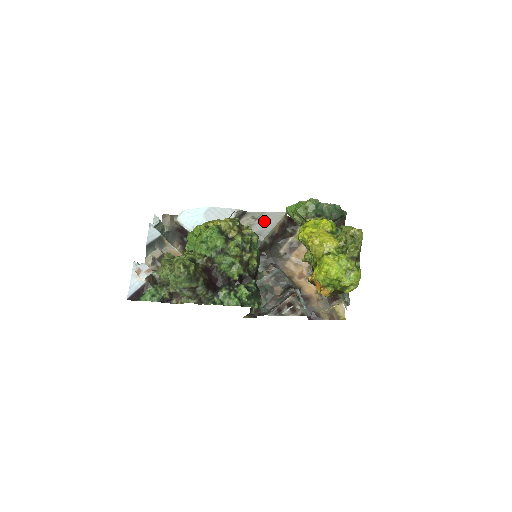
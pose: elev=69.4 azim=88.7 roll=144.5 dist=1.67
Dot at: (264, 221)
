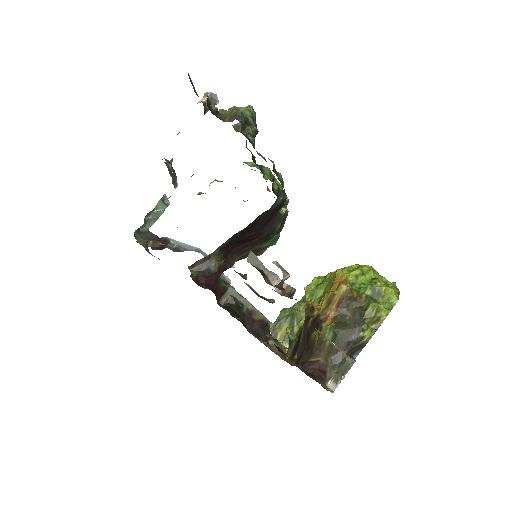
Dot at: occluded
